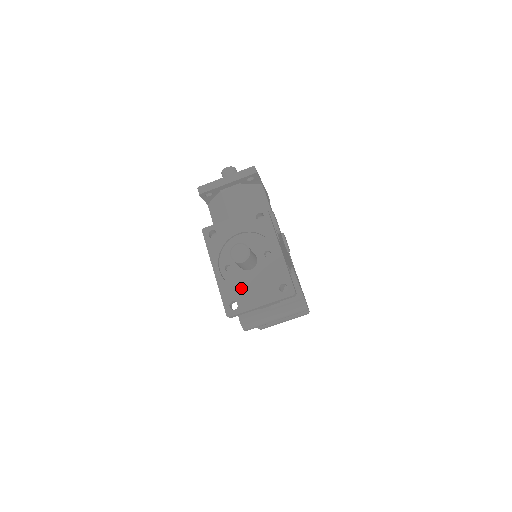
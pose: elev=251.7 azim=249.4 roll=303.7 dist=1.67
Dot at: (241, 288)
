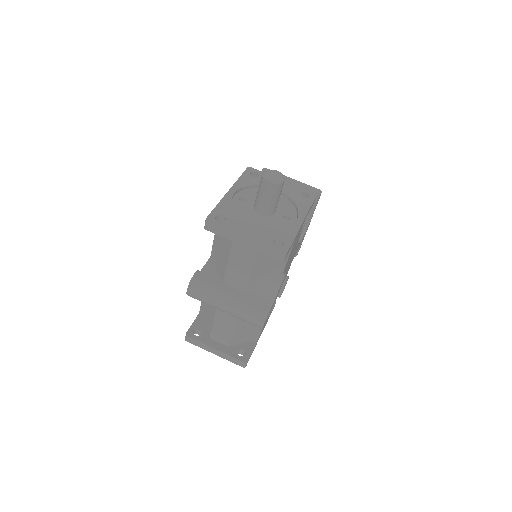
Dot at: (239, 217)
